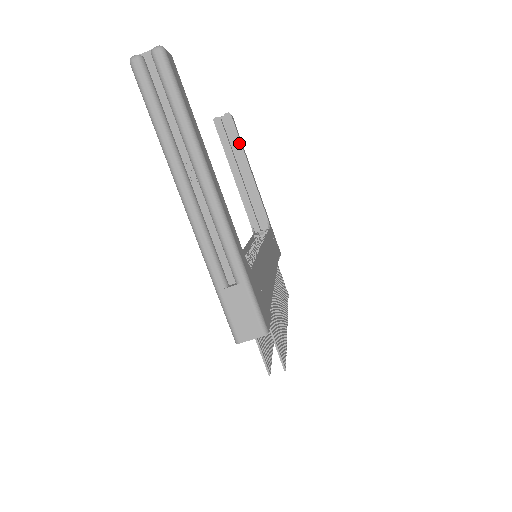
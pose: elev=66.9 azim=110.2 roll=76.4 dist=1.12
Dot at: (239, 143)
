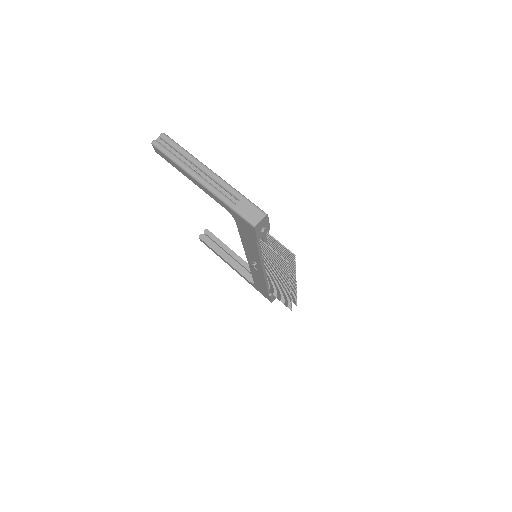
Dot at: (220, 241)
